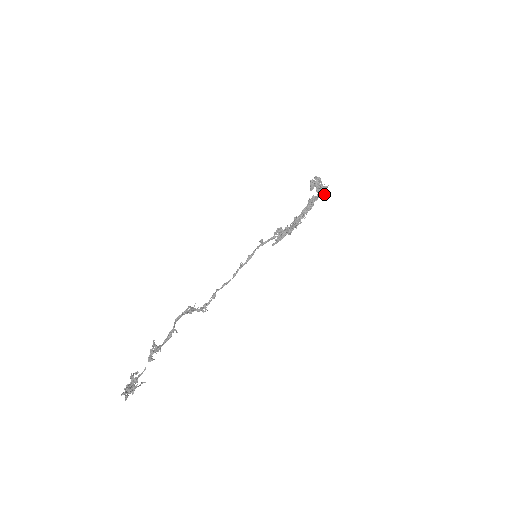
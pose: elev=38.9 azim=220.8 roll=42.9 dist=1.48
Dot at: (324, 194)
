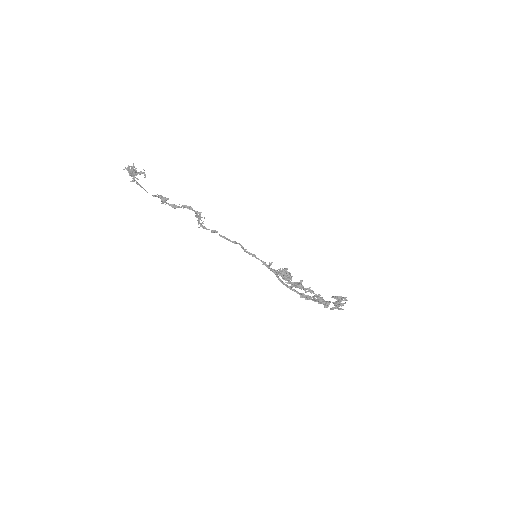
Dot at: (334, 308)
